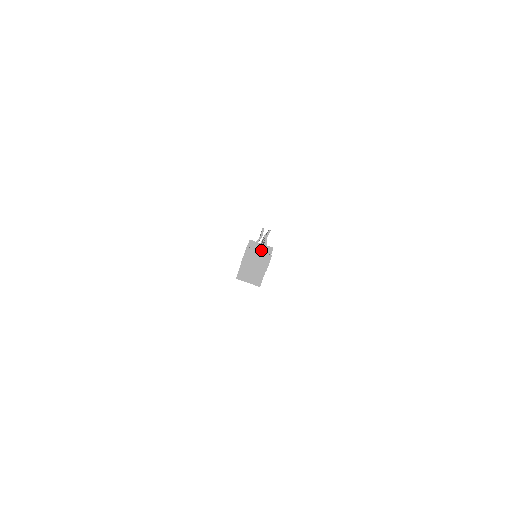
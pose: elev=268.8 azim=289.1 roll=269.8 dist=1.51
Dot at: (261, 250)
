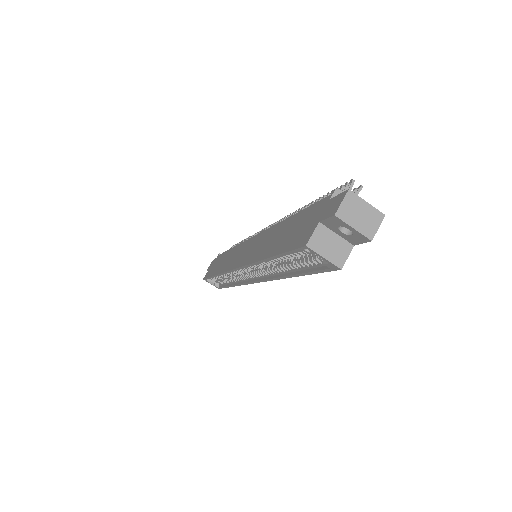
Dot at: occluded
